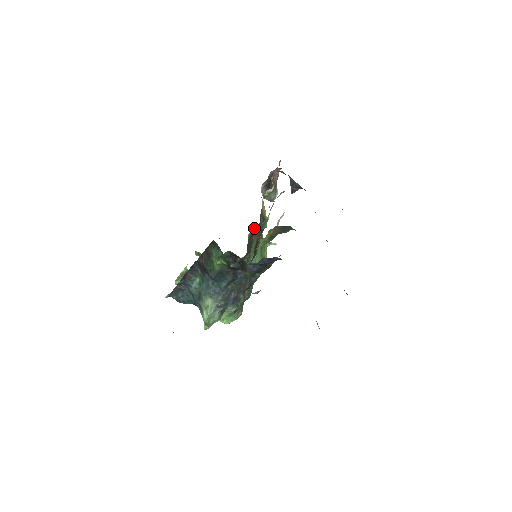
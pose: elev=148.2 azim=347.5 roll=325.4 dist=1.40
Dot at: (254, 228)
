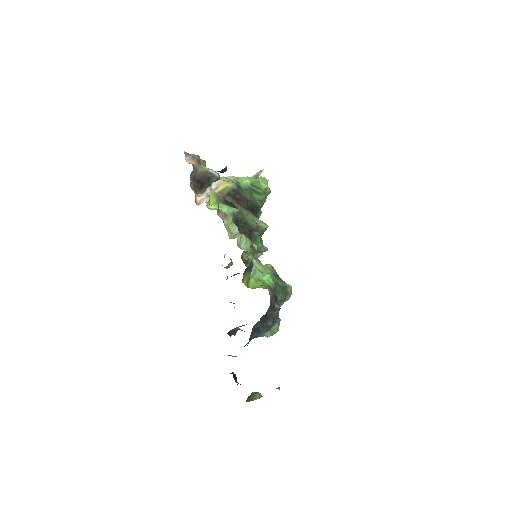
Dot at: occluded
